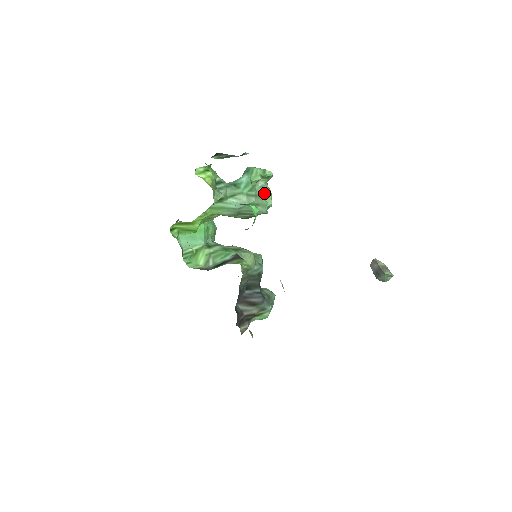
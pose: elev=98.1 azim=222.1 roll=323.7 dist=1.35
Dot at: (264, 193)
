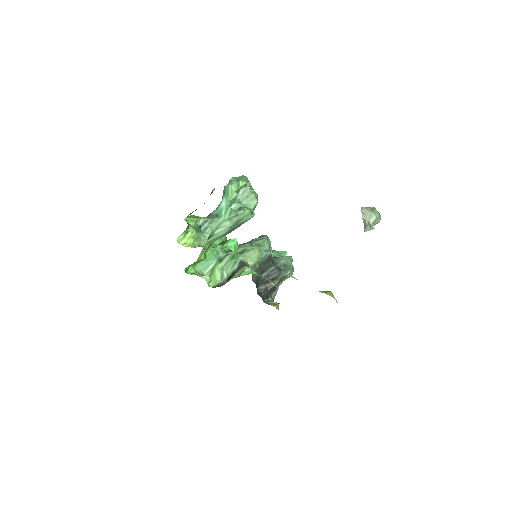
Dot at: (247, 198)
